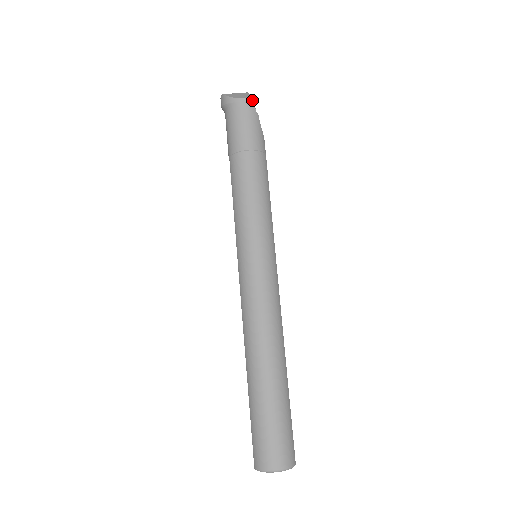
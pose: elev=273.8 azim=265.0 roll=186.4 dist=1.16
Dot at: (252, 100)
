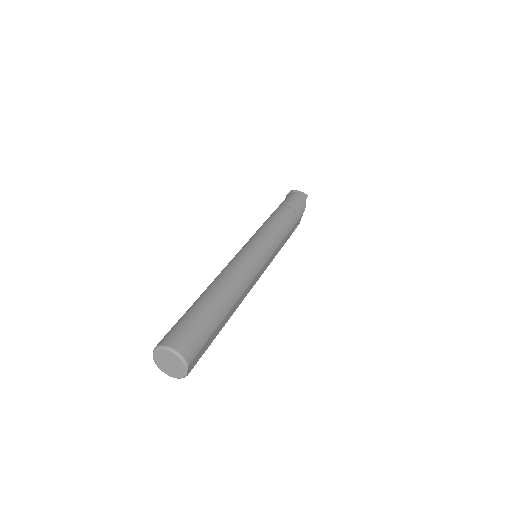
Dot at: (307, 195)
